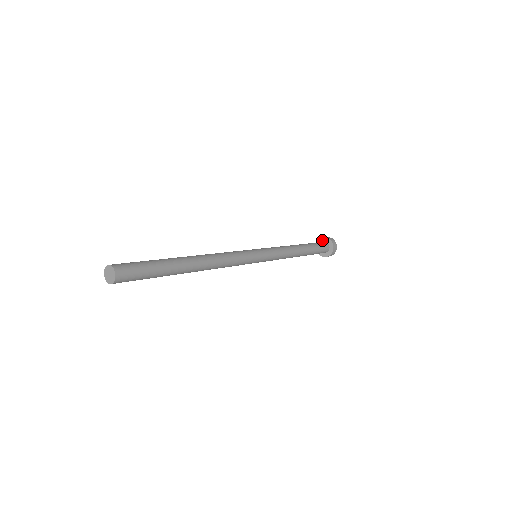
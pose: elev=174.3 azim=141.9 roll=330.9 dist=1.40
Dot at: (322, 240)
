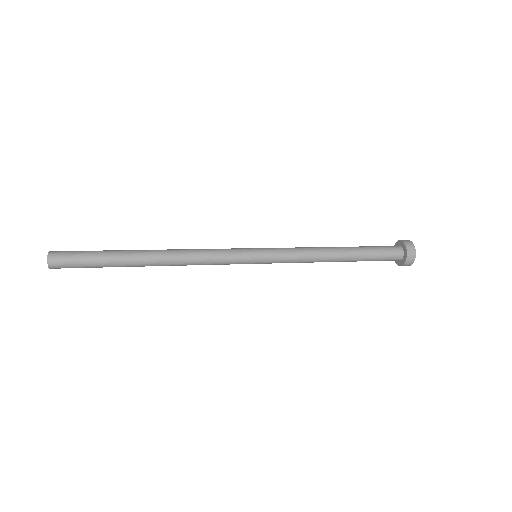
Dot at: (400, 243)
